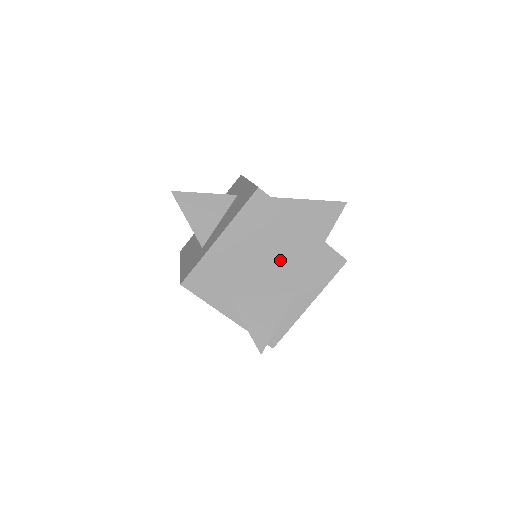
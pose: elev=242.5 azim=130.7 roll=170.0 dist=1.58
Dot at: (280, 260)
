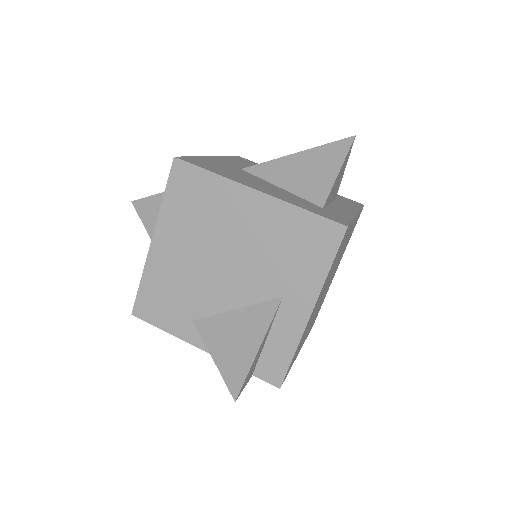
Dot at: (241, 252)
